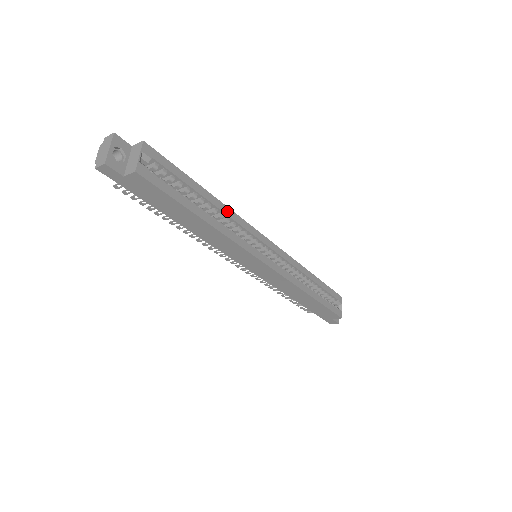
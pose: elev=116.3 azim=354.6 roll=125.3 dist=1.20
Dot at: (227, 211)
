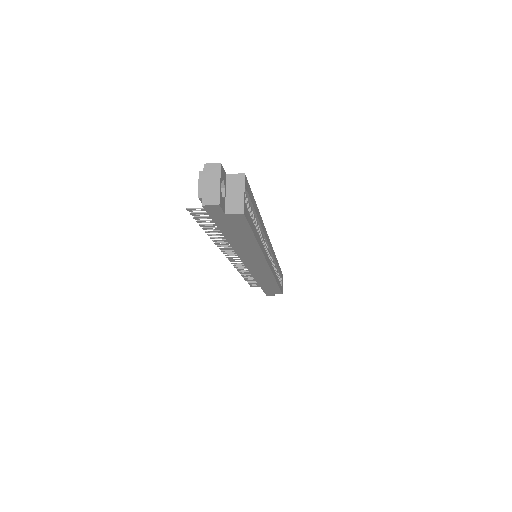
Dot at: (262, 225)
